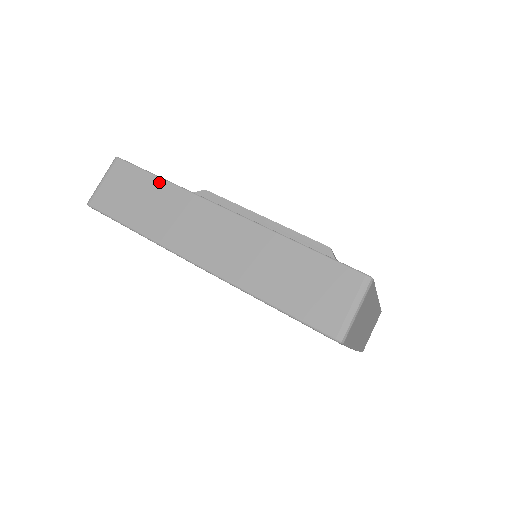
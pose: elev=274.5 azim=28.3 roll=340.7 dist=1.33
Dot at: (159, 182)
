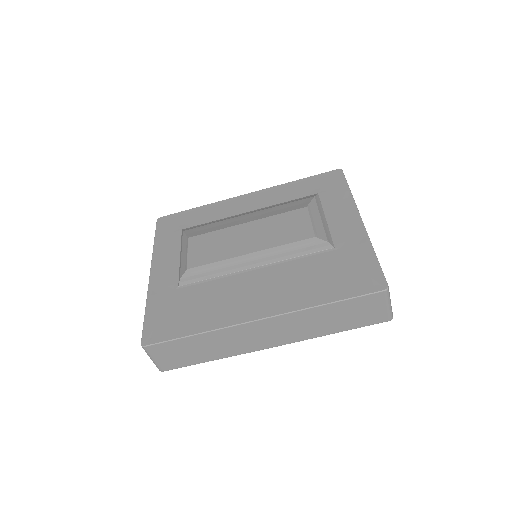
Dot at: (195, 338)
